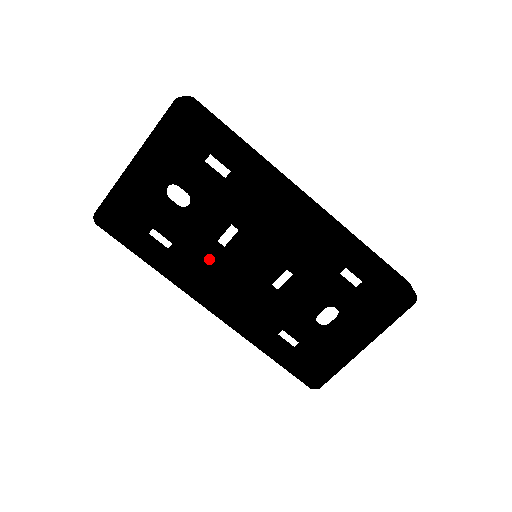
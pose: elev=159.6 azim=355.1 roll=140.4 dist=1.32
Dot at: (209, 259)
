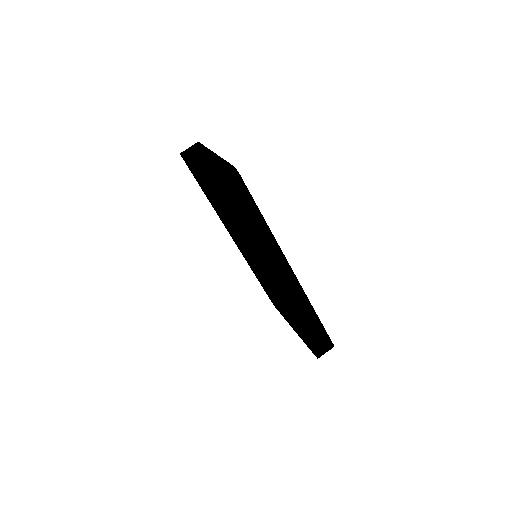
Dot at: occluded
